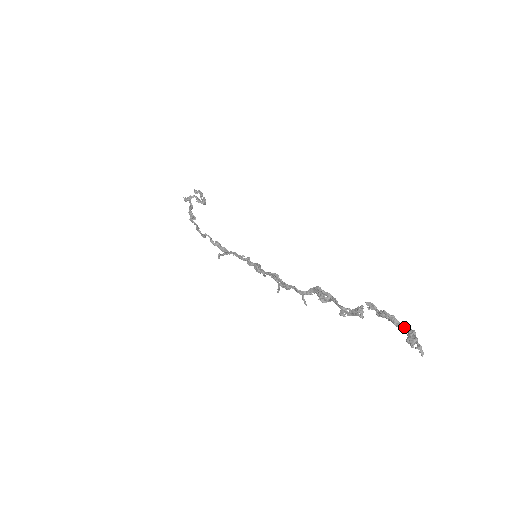
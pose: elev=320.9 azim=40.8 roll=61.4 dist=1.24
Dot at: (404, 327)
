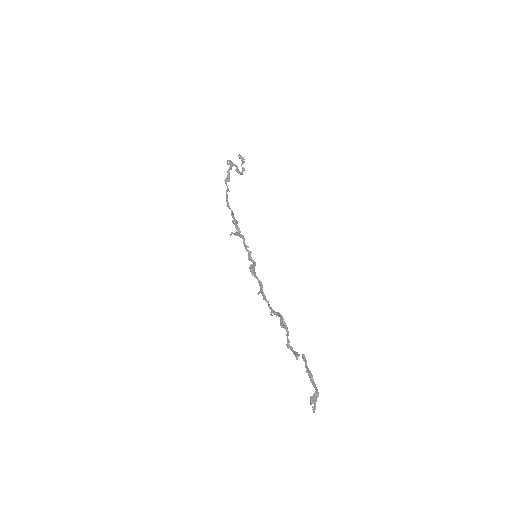
Dot at: (315, 387)
